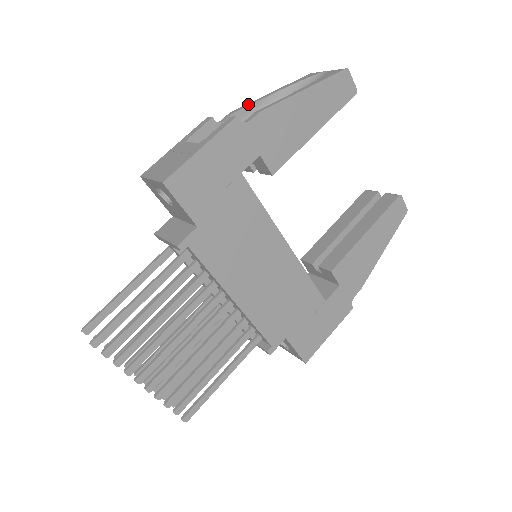
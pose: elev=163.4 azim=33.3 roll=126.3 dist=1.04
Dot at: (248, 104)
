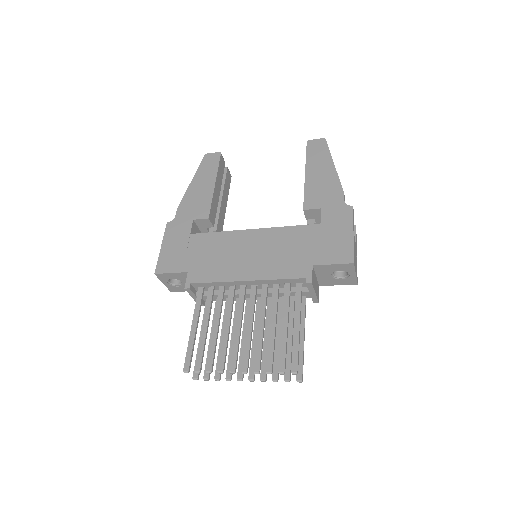
Dot at: occluded
